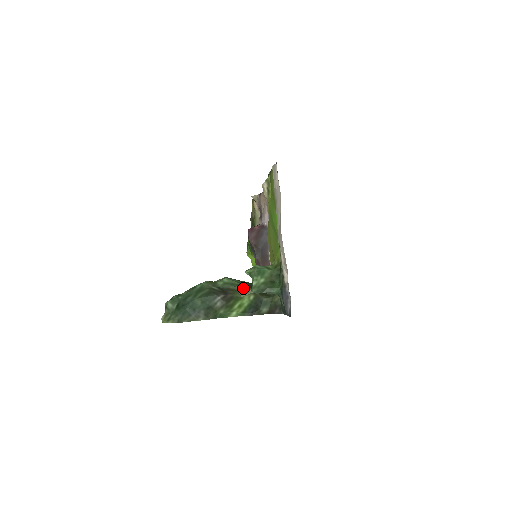
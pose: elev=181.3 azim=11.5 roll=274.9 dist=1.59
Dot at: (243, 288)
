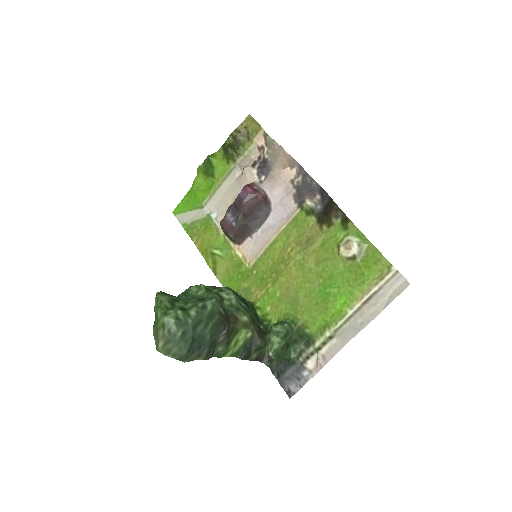
Dot at: (247, 322)
